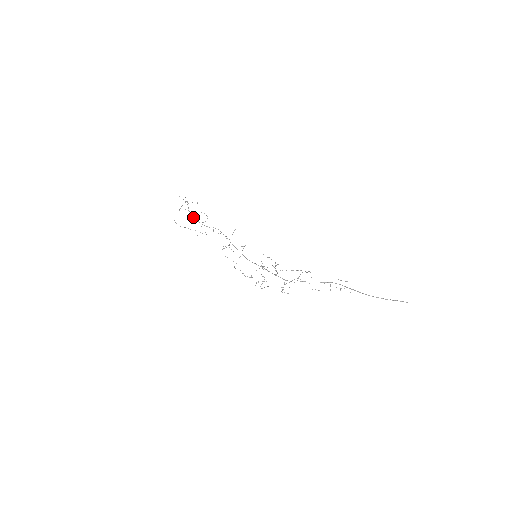
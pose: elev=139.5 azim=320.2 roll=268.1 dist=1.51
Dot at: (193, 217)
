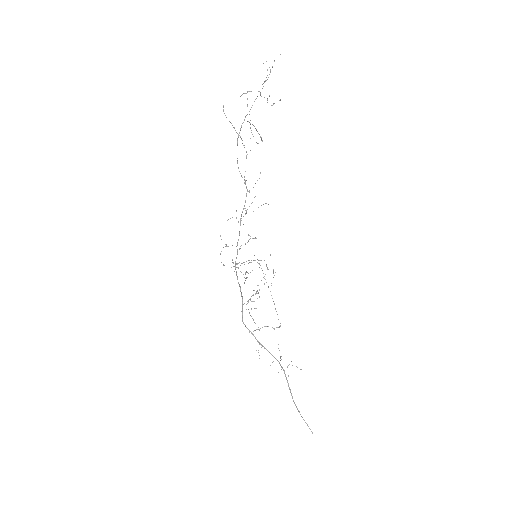
Dot at: (237, 141)
